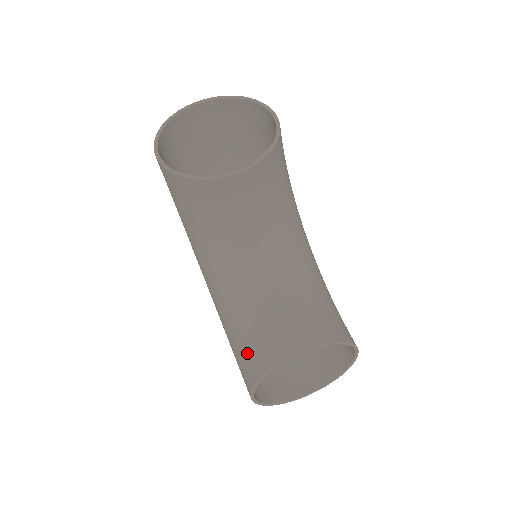
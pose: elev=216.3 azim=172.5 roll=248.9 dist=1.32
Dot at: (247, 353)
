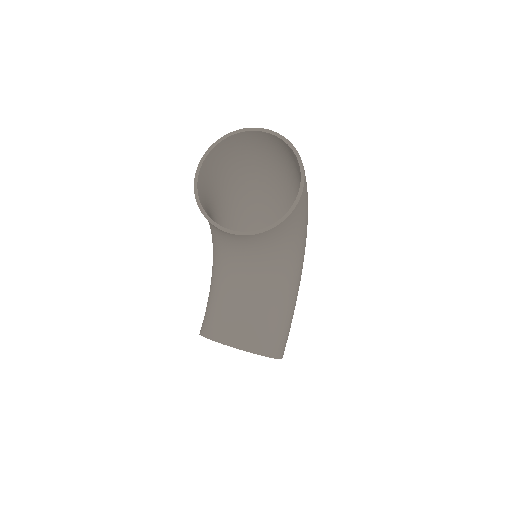
Dot at: (207, 315)
